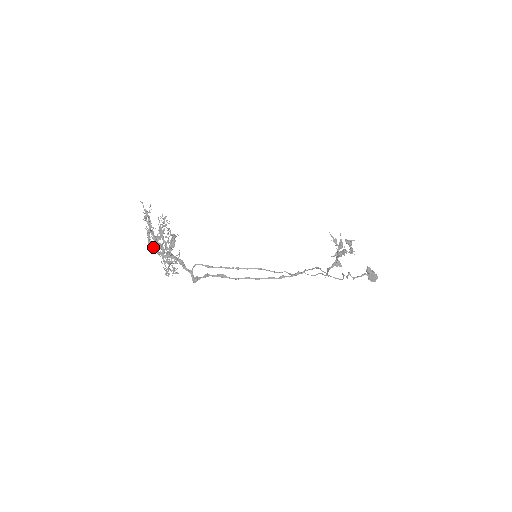
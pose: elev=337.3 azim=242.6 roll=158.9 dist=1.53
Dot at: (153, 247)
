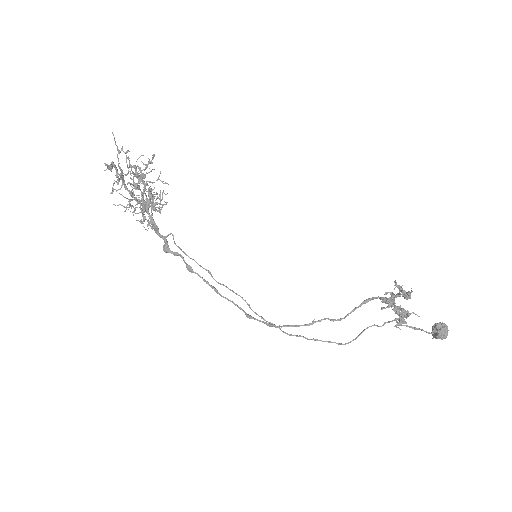
Dot at: (128, 191)
